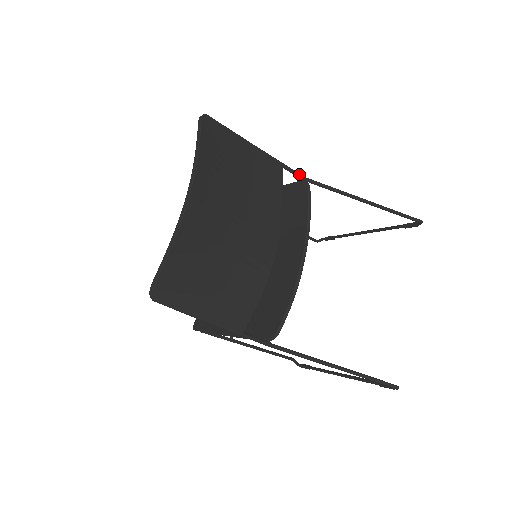
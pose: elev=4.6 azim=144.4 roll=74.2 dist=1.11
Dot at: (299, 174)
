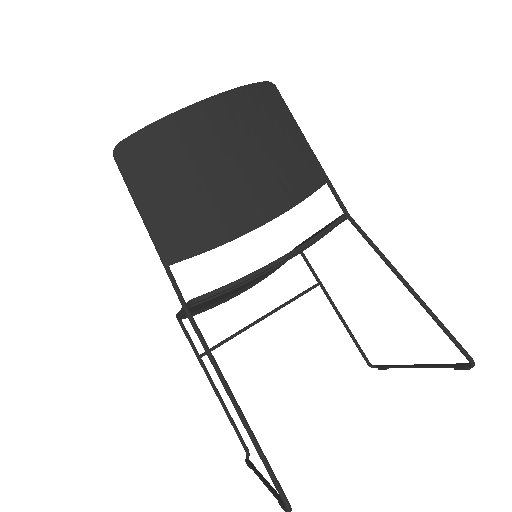
Dot at: (344, 206)
